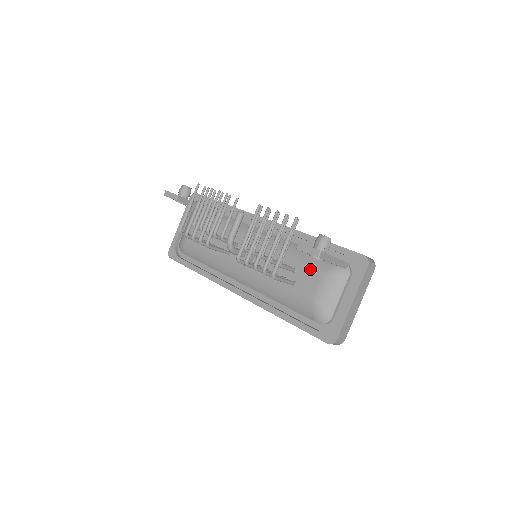
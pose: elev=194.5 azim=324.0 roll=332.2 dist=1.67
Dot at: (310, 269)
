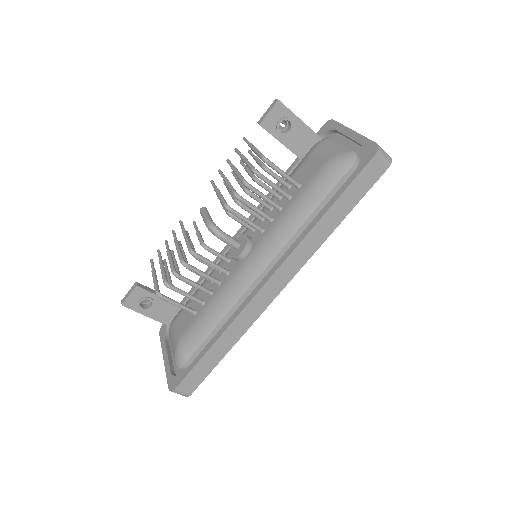
Dot at: (298, 168)
